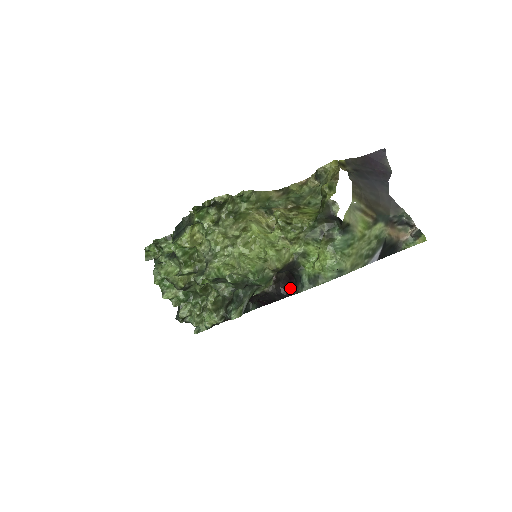
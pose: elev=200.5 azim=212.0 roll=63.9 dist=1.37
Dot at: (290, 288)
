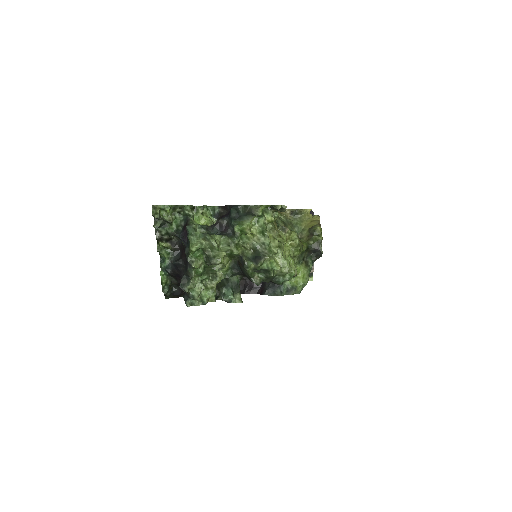
Dot at: (252, 288)
